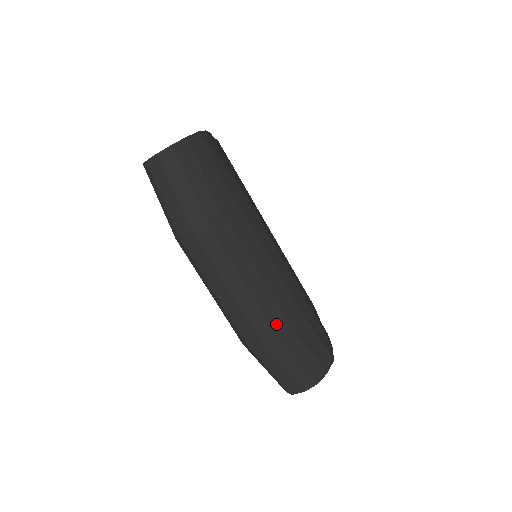
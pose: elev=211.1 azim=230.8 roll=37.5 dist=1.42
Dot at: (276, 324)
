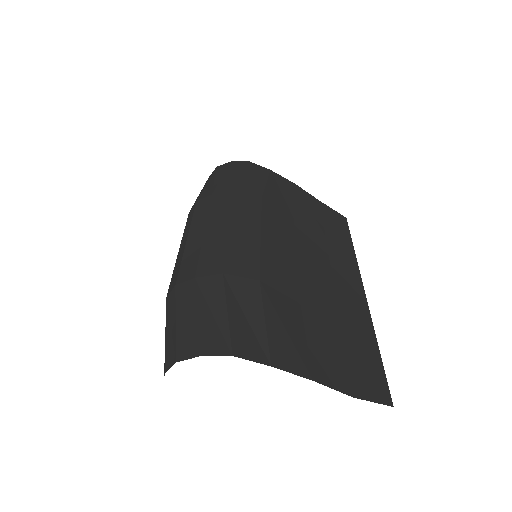
Dot at: (183, 277)
